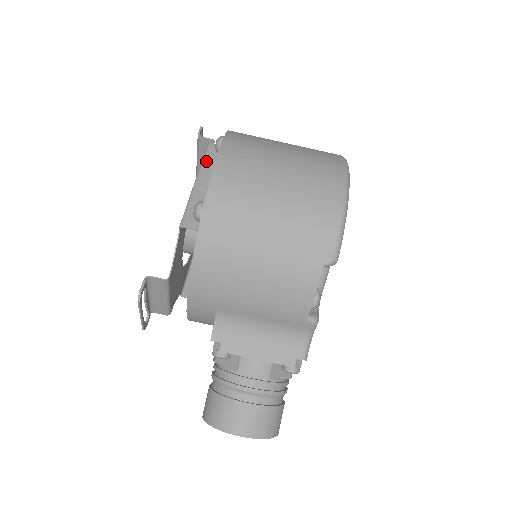
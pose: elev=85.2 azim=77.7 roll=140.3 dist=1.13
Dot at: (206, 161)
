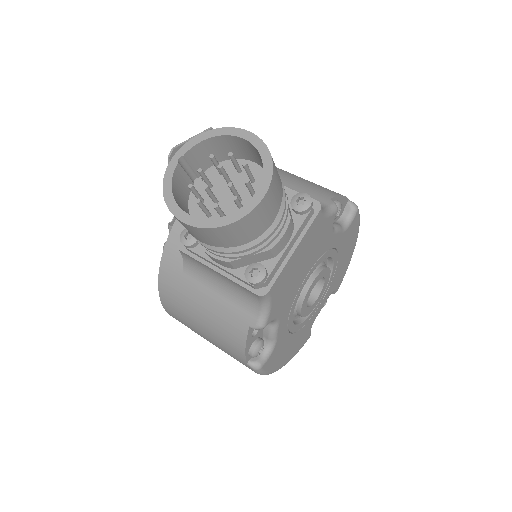
Dot at: occluded
